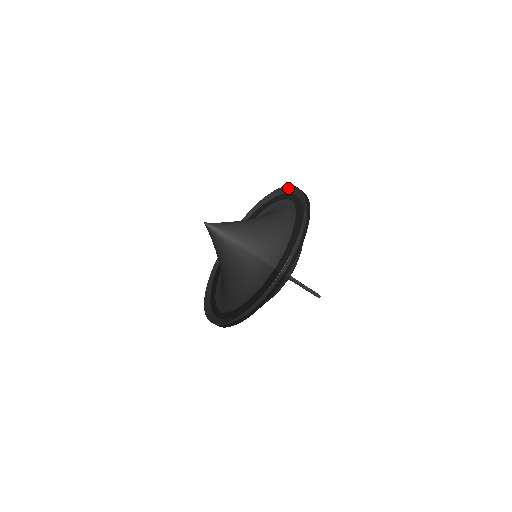
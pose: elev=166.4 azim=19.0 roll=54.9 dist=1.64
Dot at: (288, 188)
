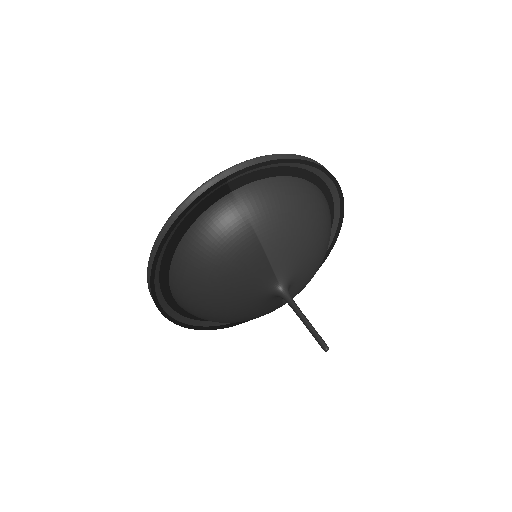
Dot at: (337, 208)
